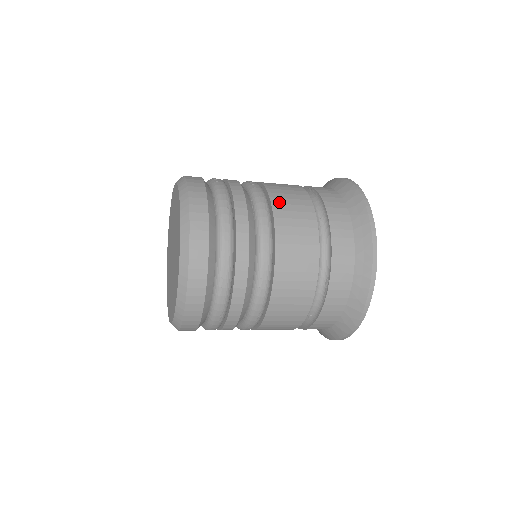
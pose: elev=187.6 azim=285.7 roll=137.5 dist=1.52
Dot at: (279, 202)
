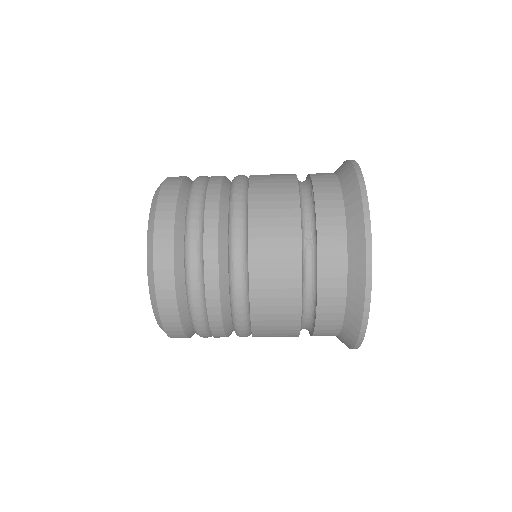
Dot at: occluded
